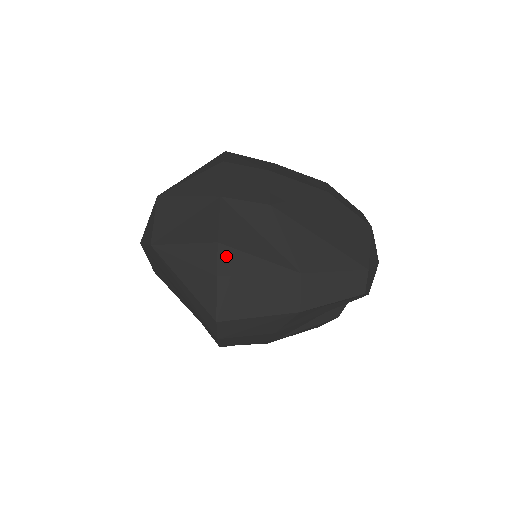
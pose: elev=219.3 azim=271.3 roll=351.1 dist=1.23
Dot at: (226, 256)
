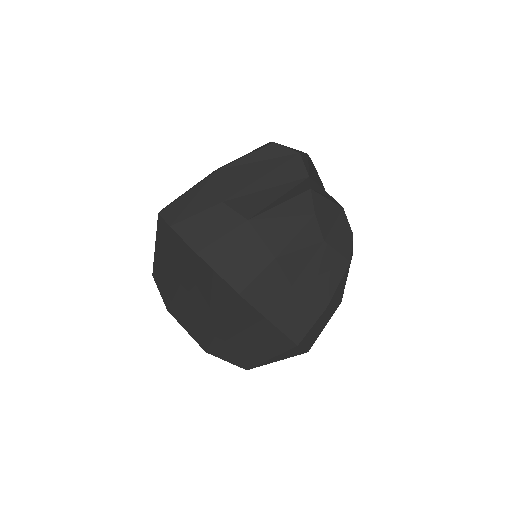
Dot at: occluded
